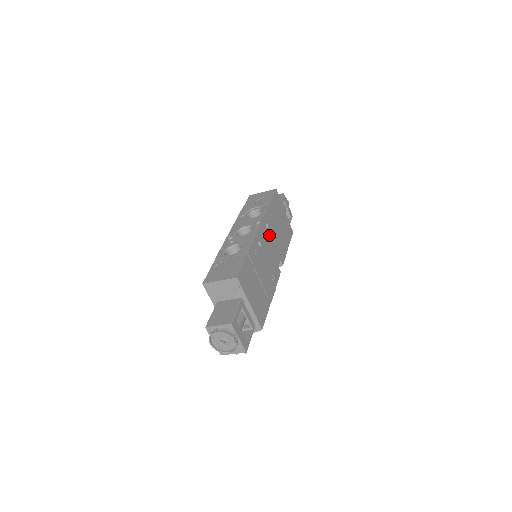
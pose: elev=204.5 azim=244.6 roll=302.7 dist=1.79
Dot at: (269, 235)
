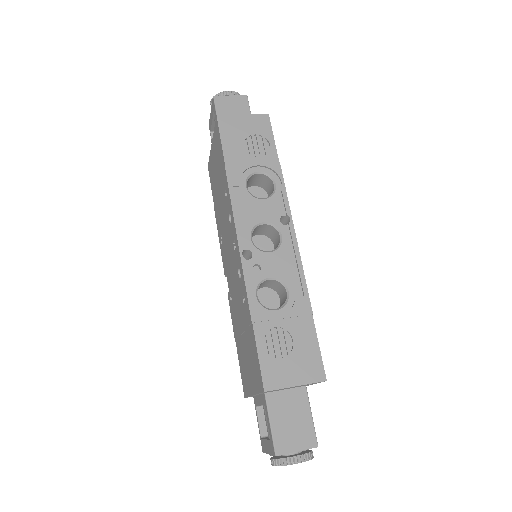
Dot at: occluded
